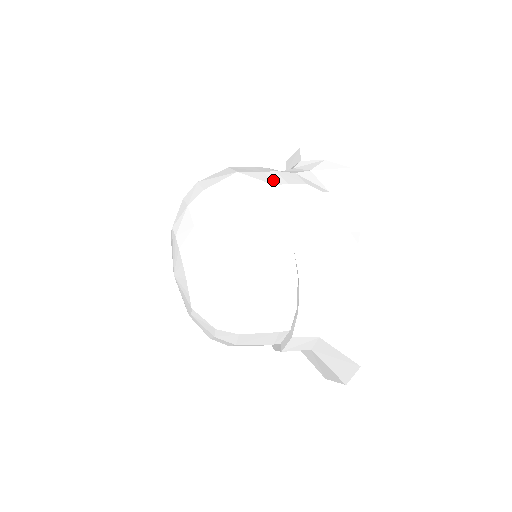
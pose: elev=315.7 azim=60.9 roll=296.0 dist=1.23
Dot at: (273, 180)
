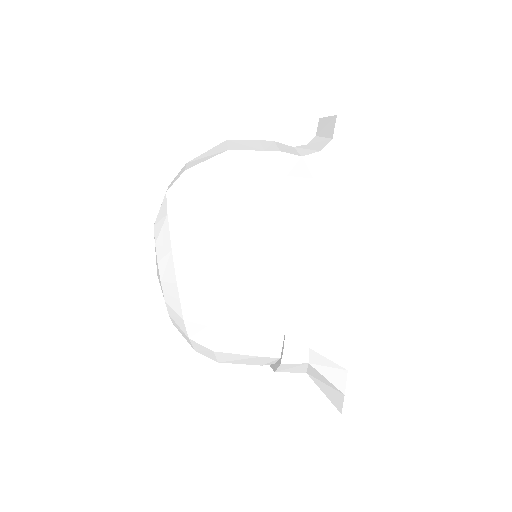
Dot at: (277, 200)
